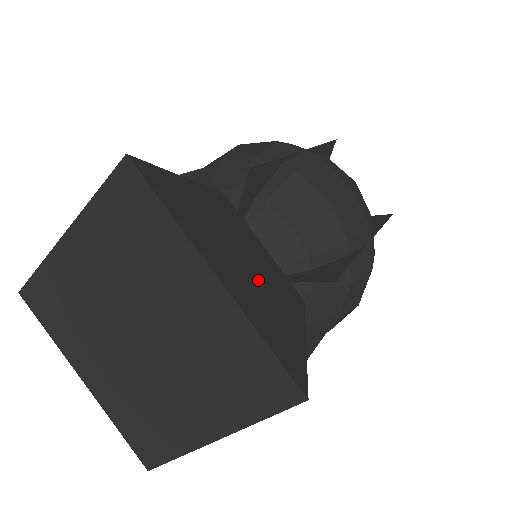
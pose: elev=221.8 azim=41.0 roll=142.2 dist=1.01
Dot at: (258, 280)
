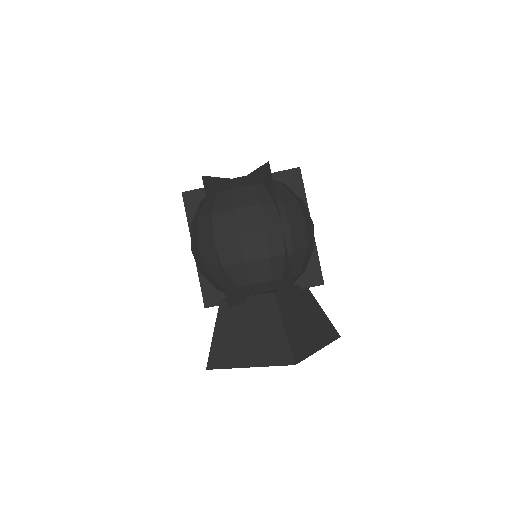
Dot at: (310, 318)
